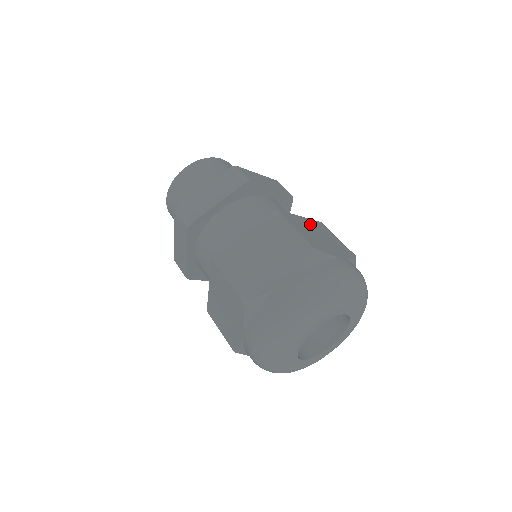
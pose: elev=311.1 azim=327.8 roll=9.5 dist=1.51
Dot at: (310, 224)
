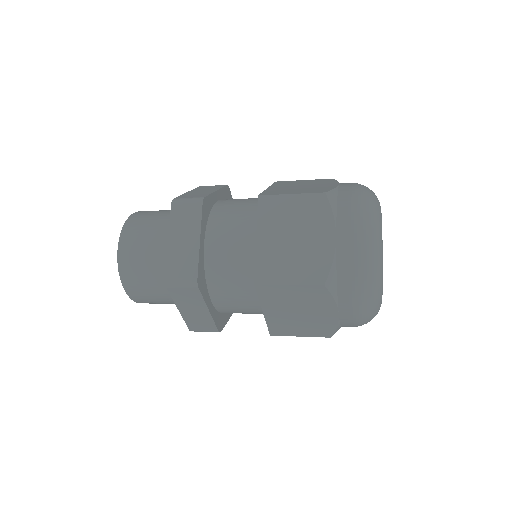
Dot at: (281, 186)
